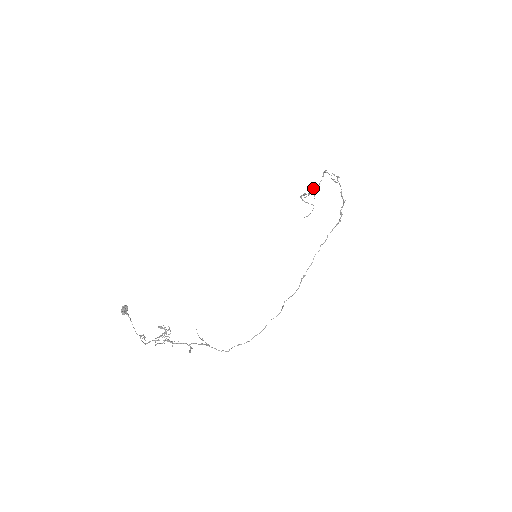
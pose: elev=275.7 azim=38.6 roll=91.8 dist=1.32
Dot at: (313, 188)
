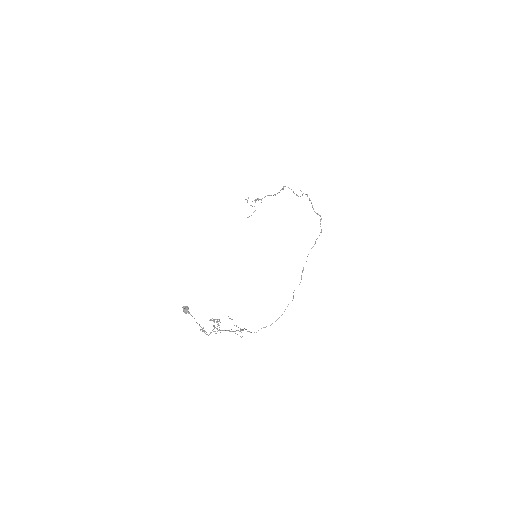
Dot at: occluded
